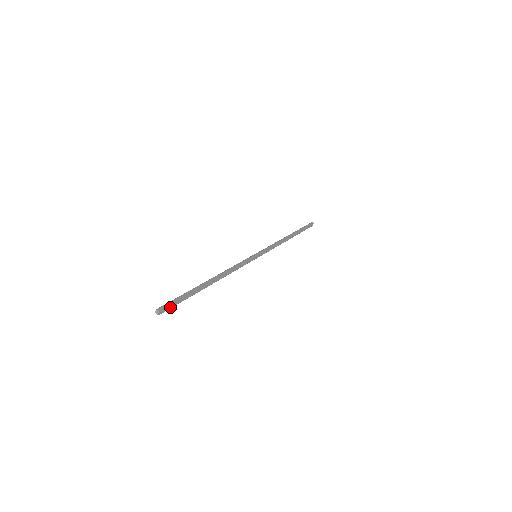
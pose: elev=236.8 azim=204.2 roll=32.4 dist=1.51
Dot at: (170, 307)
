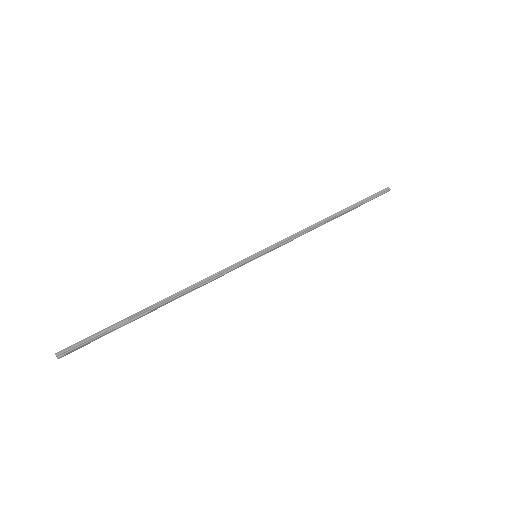
Dot at: (78, 346)
